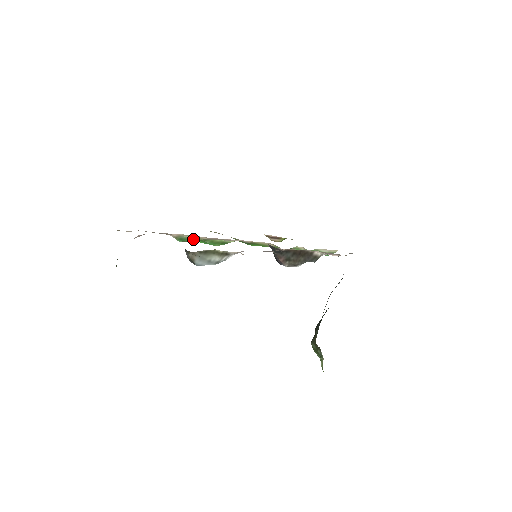
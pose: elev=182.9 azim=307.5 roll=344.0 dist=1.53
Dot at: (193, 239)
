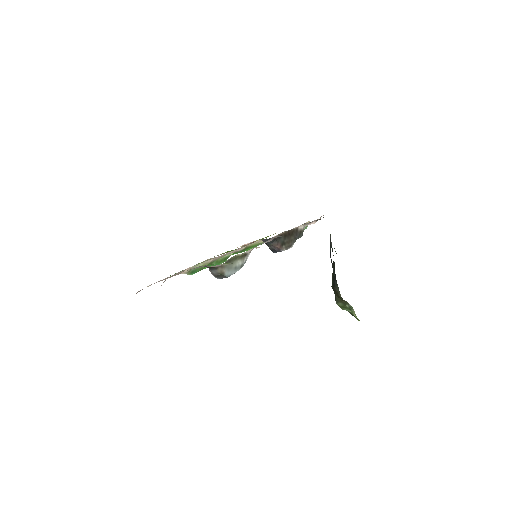
Dot at: (202, 267)
